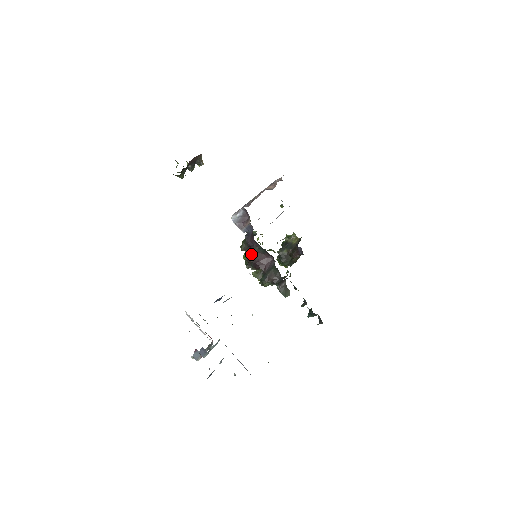
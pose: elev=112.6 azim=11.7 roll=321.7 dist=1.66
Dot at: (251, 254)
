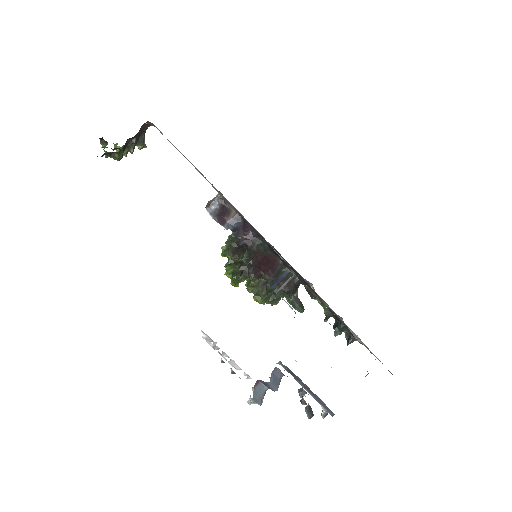
Dot at: (250, 253)
